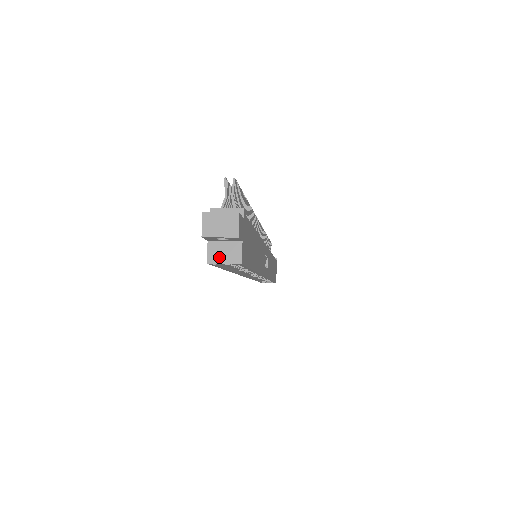
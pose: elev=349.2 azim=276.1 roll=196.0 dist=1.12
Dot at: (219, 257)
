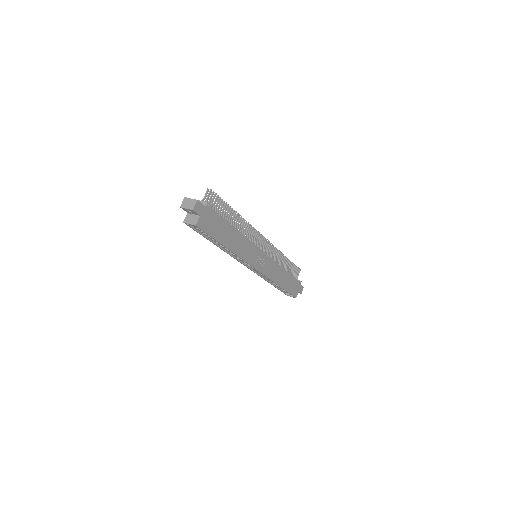
Dot at: (189, 221)
